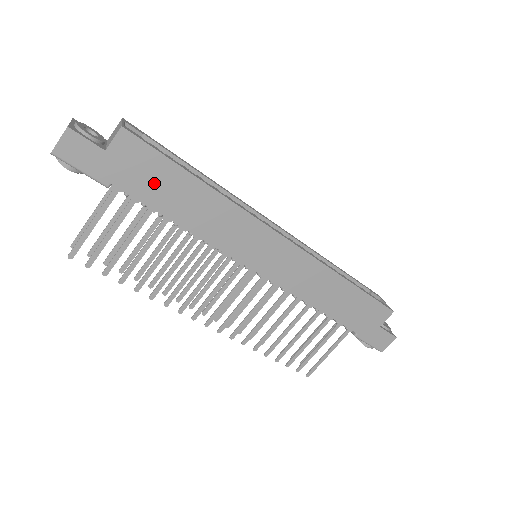
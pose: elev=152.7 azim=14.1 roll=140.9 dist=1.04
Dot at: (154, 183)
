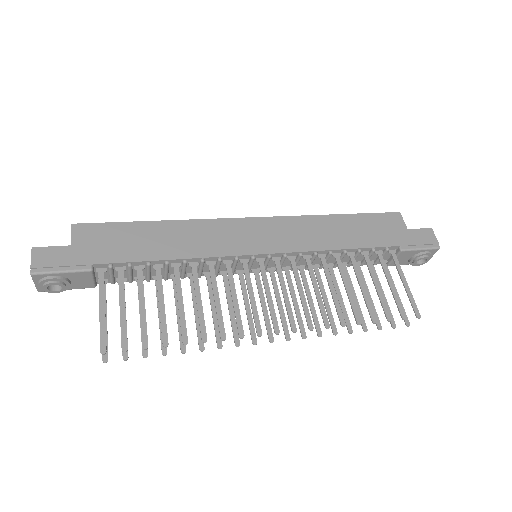
Dot at: (124, 244)
